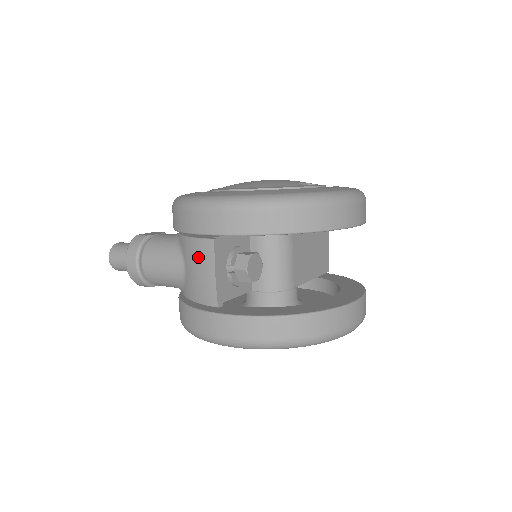
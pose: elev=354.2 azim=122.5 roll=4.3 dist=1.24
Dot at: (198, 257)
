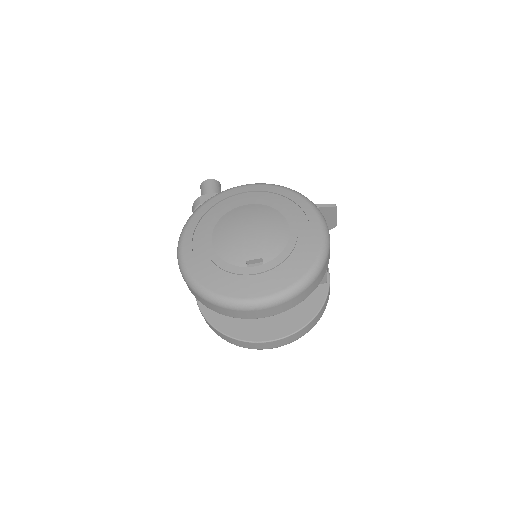
Dot at: occluded
